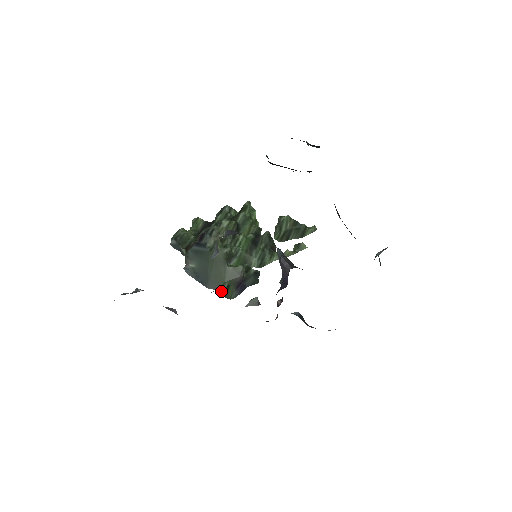
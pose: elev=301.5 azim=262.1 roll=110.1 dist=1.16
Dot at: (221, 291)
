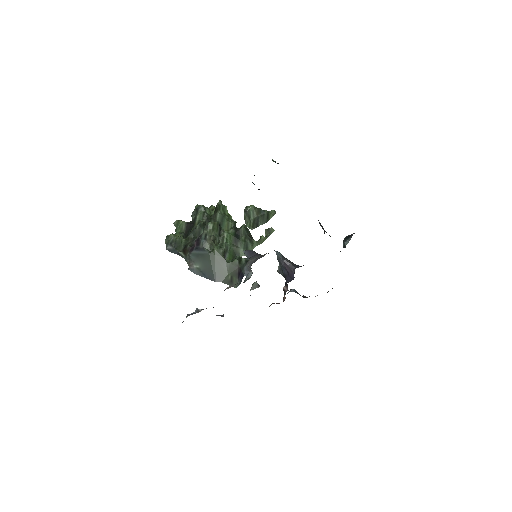
Dot at: (227, 282)
